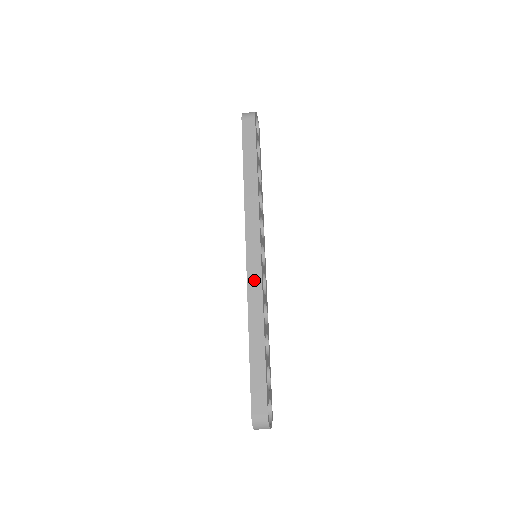
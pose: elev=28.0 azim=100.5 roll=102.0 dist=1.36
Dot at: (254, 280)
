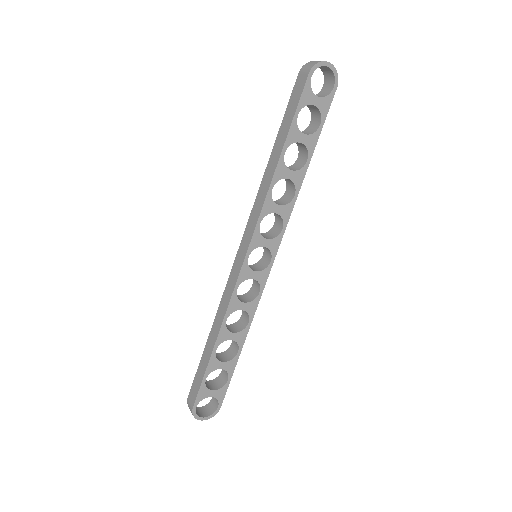
Dot at: (231, 283)
